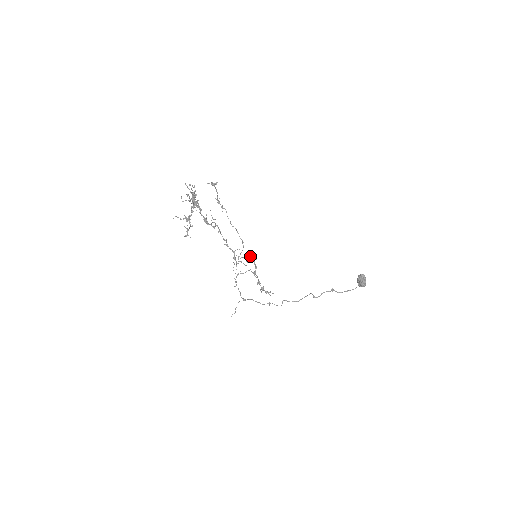
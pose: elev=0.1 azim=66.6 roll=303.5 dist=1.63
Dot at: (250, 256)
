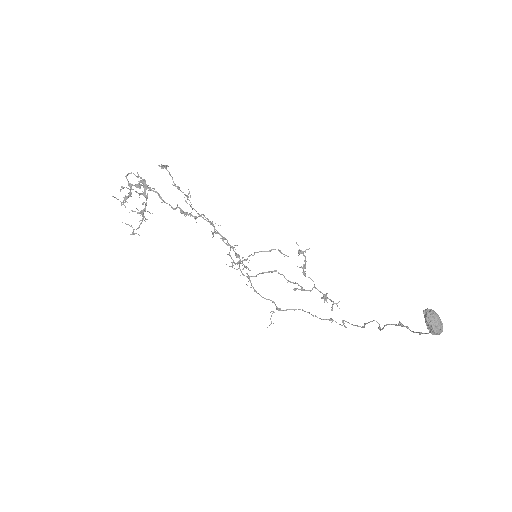
Dot at: (299, 249)
